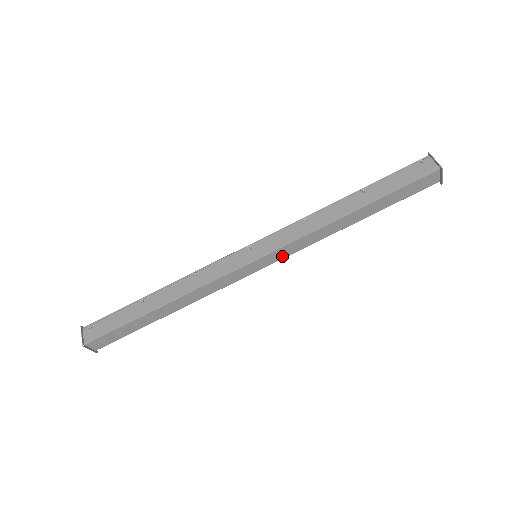
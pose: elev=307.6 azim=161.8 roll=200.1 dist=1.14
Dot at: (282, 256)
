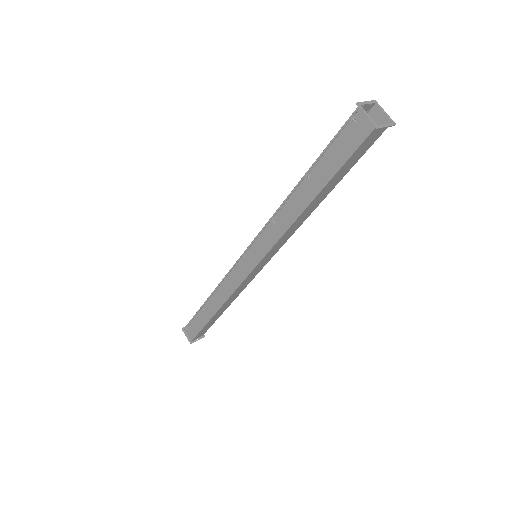
Dot at: (276, 251)
